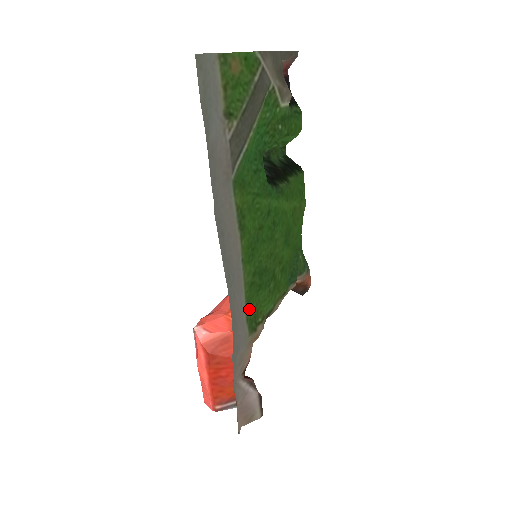
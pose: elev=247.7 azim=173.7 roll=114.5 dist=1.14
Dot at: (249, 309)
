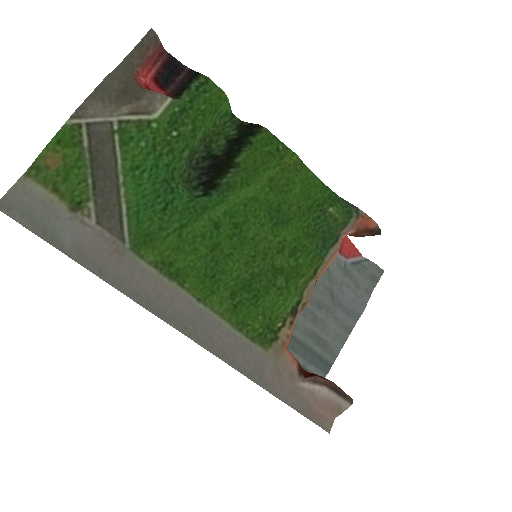
Dot at: (250, 328)
